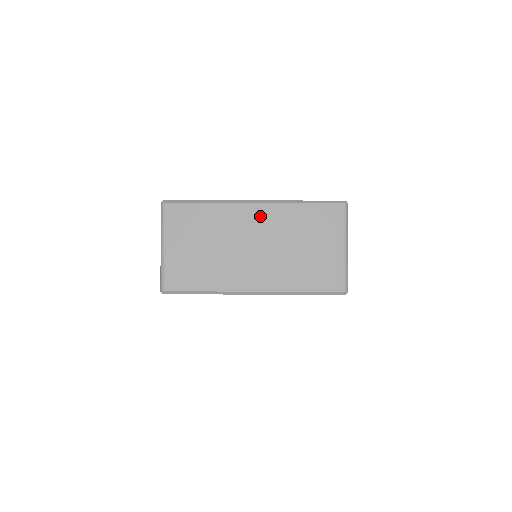
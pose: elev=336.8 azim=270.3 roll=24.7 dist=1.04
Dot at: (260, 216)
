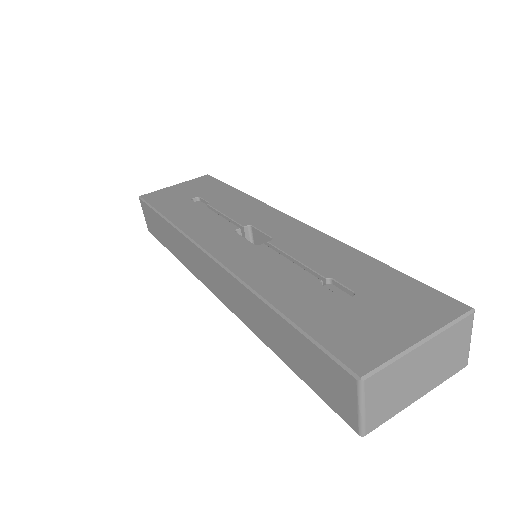
Dot at: (426, 350)
